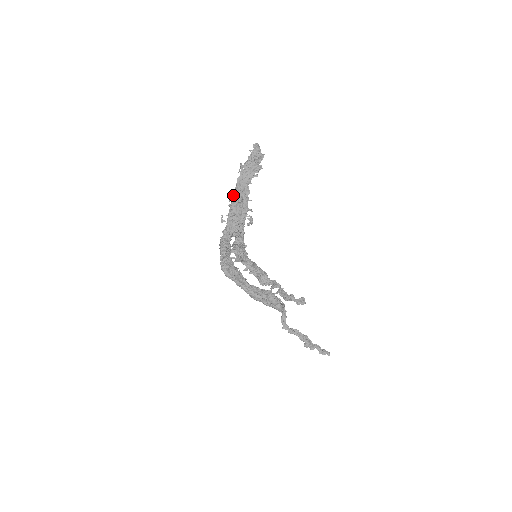
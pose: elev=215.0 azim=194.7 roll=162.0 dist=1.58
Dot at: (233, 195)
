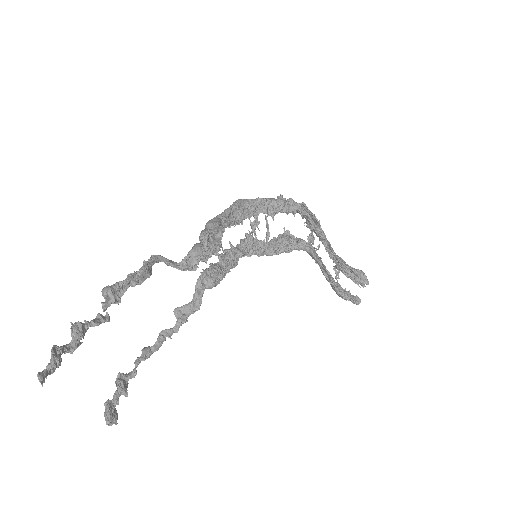
Dot at: occluded
